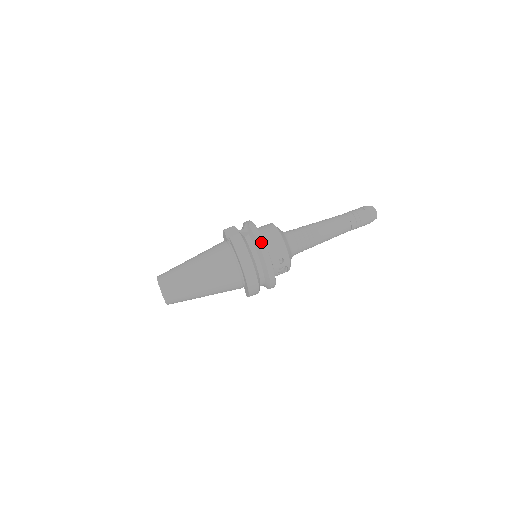
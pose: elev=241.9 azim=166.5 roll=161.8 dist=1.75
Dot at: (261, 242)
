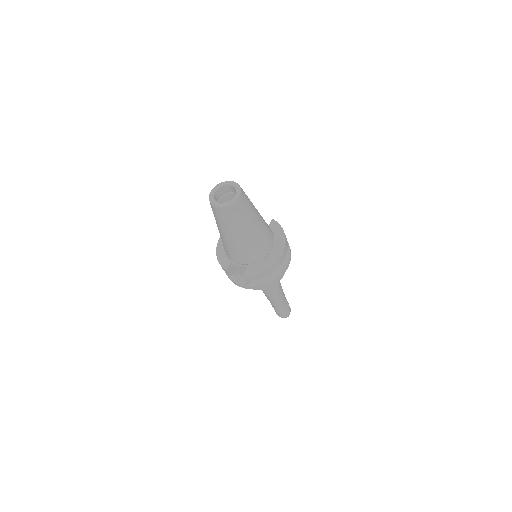
Dot at: occluded
